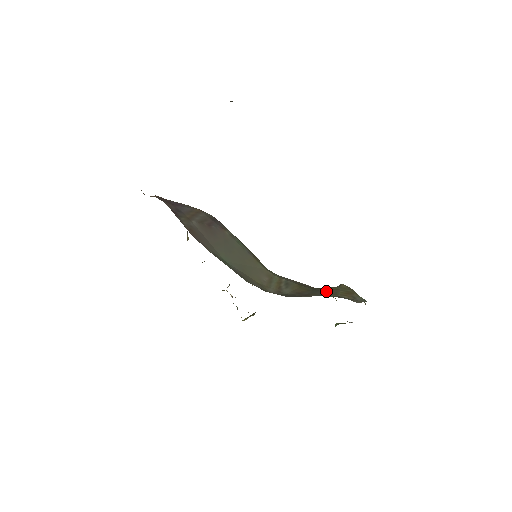
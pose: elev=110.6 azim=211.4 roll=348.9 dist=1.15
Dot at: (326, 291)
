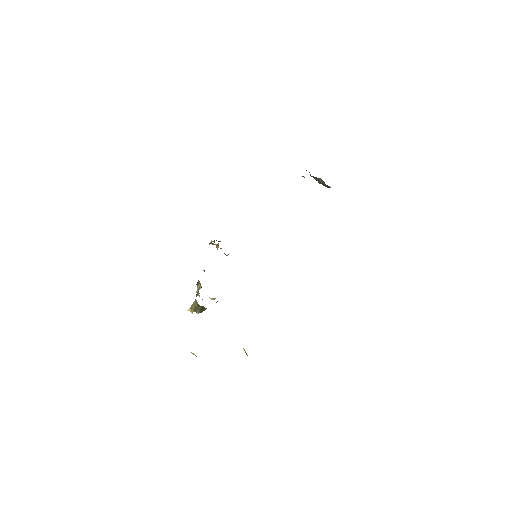
Dot at: occluded
